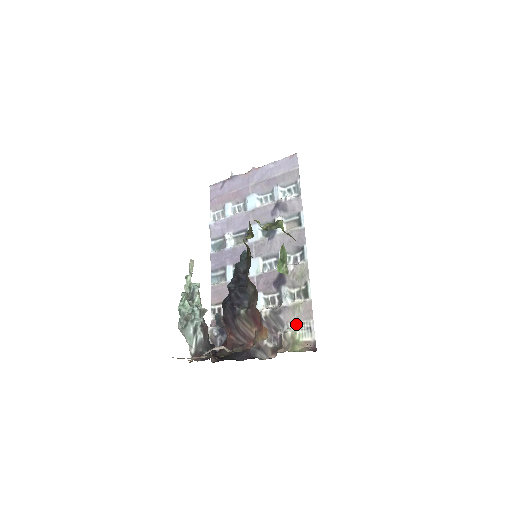
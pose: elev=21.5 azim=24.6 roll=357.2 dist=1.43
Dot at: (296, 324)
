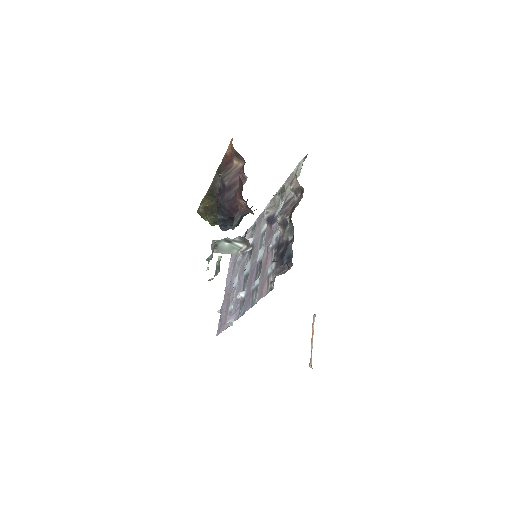
Dot at: occluded
